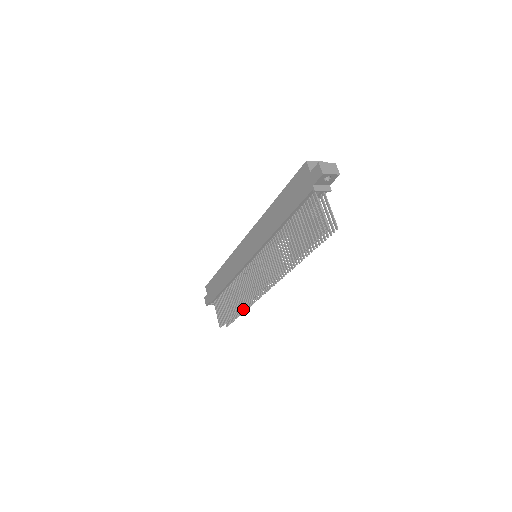
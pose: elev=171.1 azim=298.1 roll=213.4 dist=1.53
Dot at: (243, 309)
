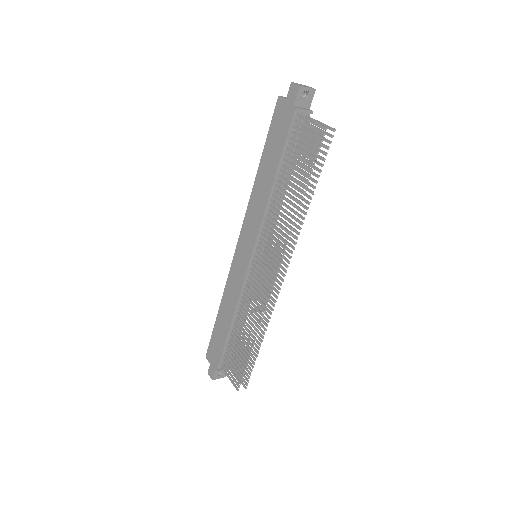
Dot at: (260, 339)
